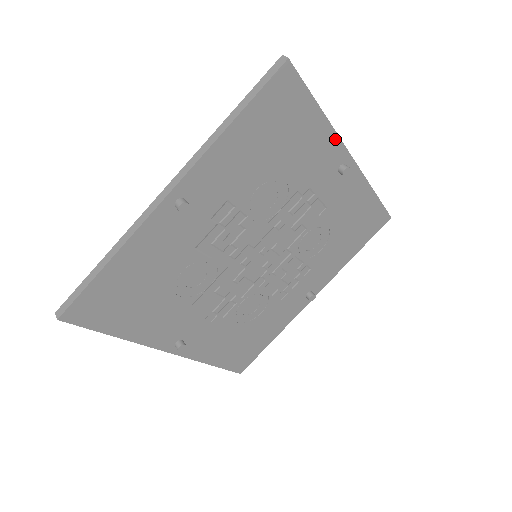
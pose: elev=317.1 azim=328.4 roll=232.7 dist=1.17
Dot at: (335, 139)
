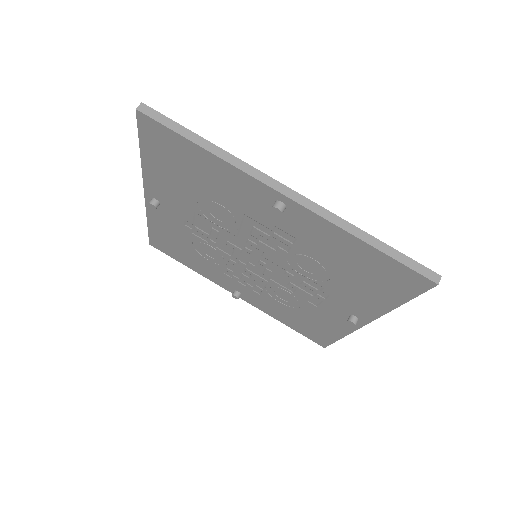
Dot at: (378, 314)
